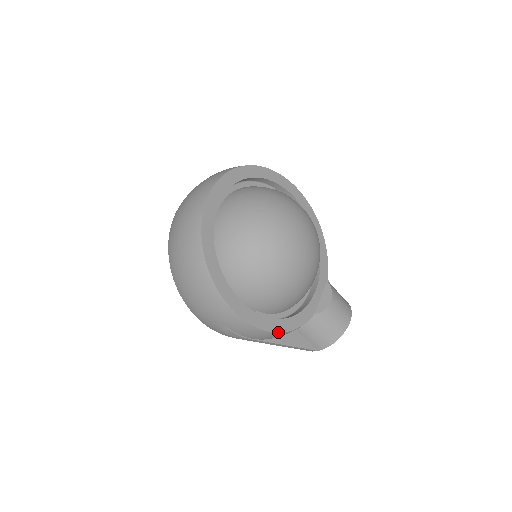
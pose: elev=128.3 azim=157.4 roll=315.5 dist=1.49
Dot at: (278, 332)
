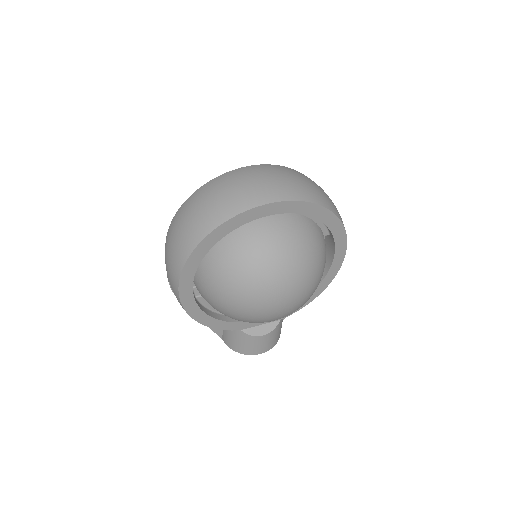
Dot at: (198, 321)
